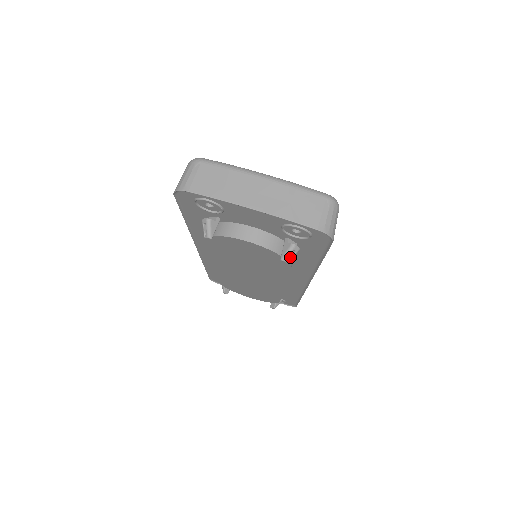
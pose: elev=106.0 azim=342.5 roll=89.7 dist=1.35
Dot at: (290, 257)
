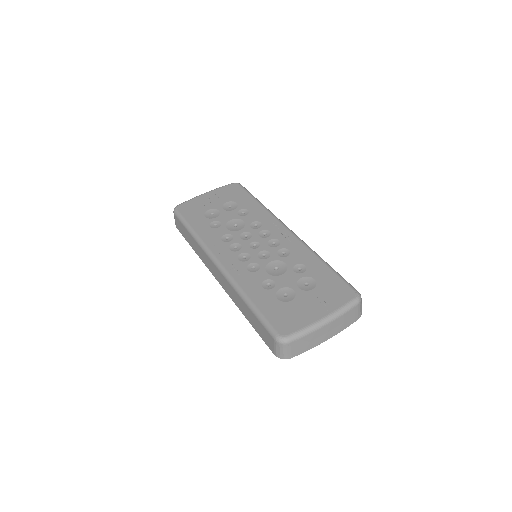
Dot at: occluded
